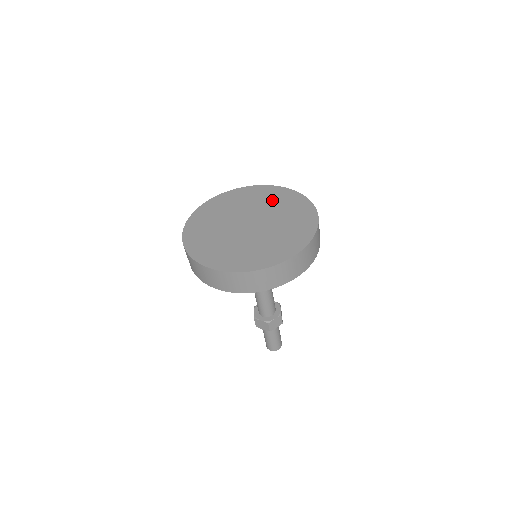
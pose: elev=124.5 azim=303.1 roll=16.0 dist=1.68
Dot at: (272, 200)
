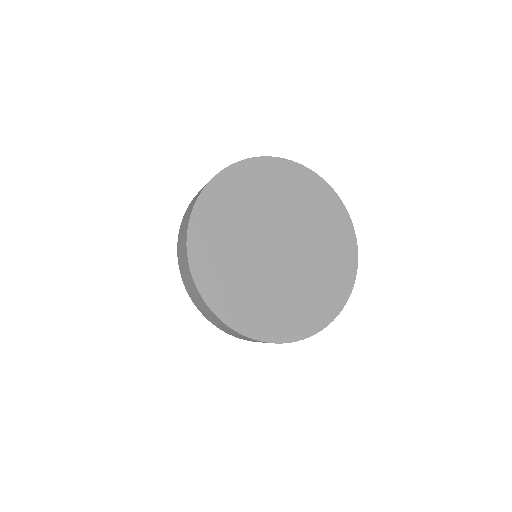
Dot at: (287, 192)
